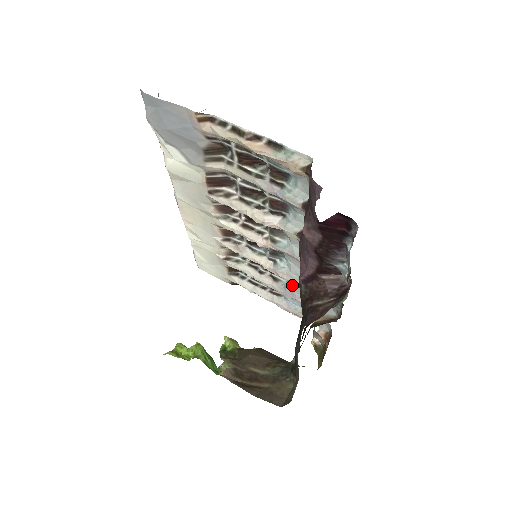
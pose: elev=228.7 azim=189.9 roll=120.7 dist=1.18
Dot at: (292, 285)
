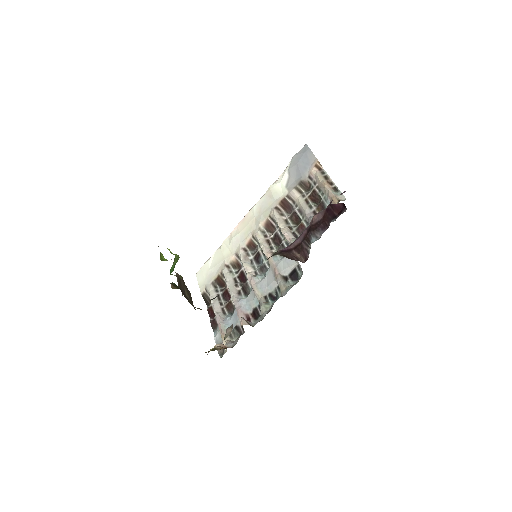
Dot at: (247, 299)
